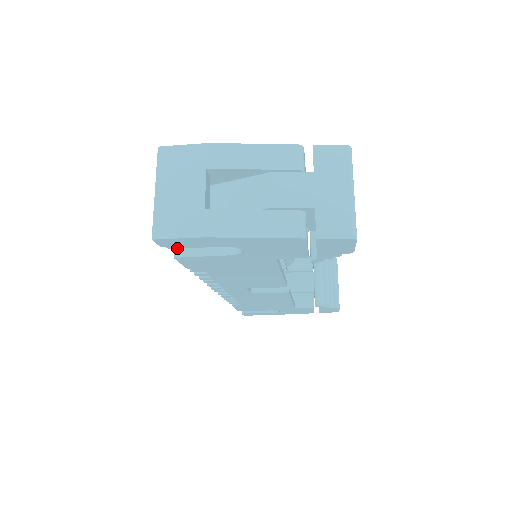
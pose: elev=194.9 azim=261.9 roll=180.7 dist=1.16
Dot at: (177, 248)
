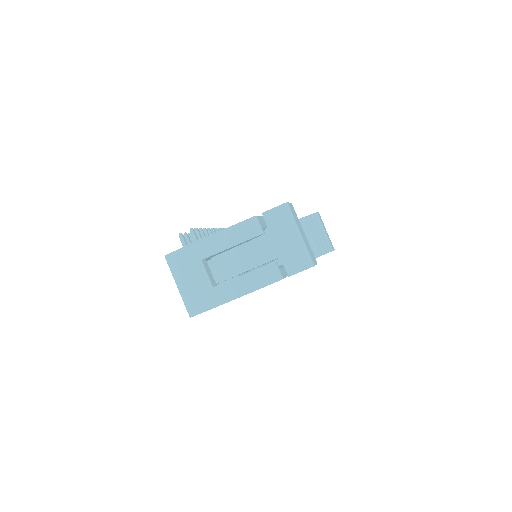
Dot at: occluded
